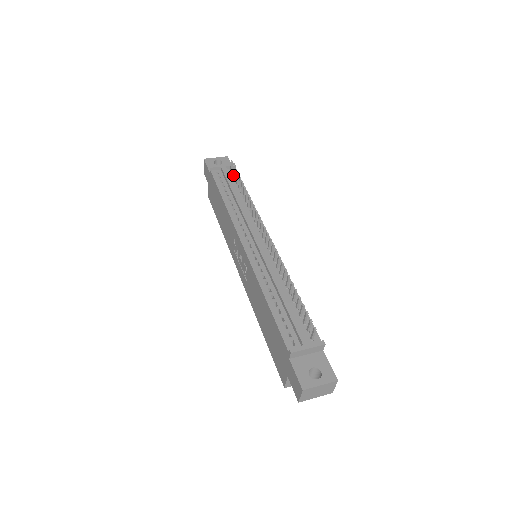
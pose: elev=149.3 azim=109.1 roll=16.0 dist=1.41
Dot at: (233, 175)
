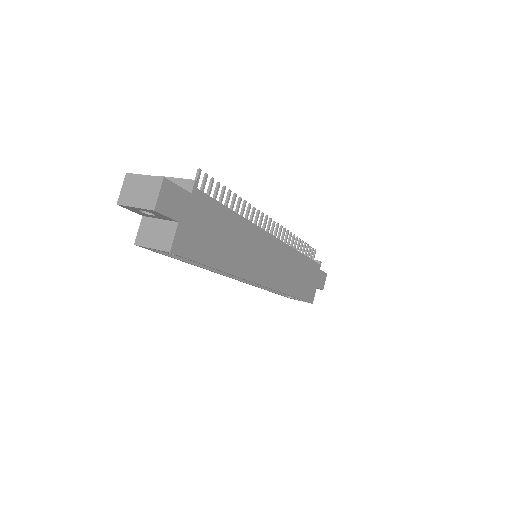
Dot at: occluded
